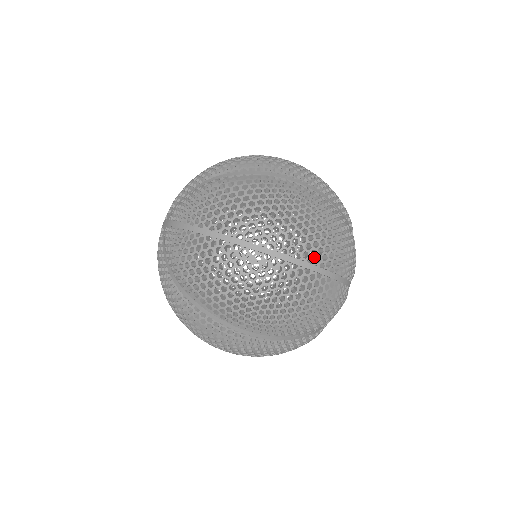
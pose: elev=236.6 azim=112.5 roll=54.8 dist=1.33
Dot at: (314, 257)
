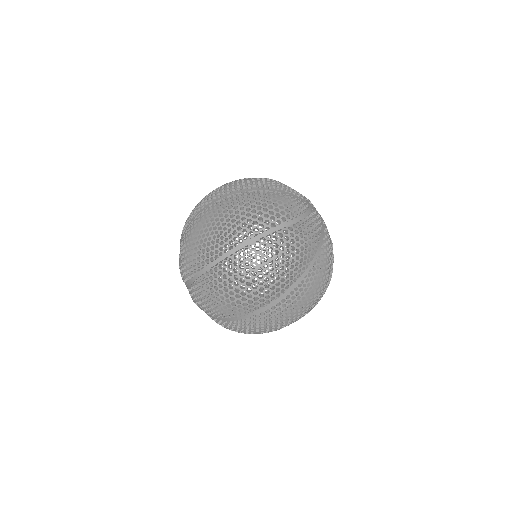
Dot at: (230, 191)
